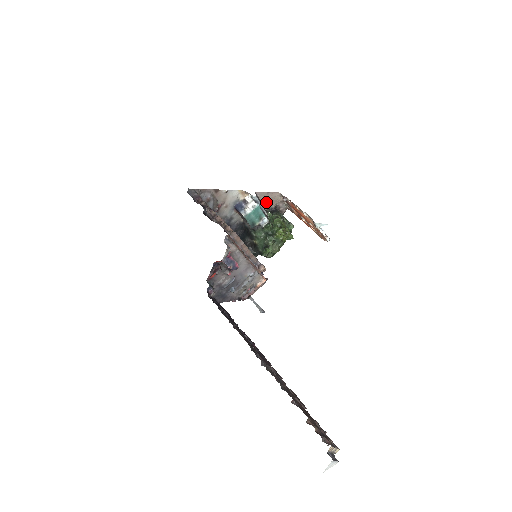
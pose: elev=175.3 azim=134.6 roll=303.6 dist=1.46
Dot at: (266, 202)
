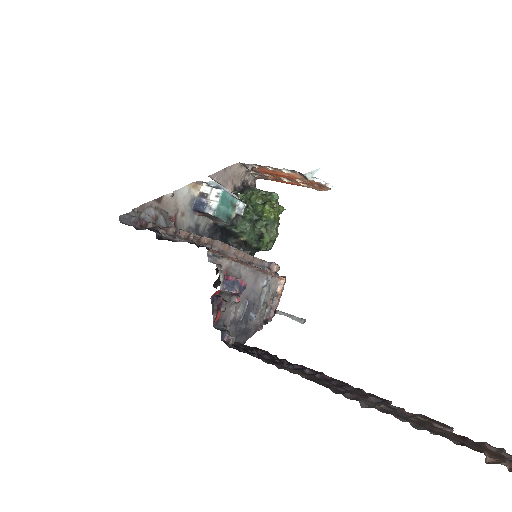
Dot at: (228, 183)
